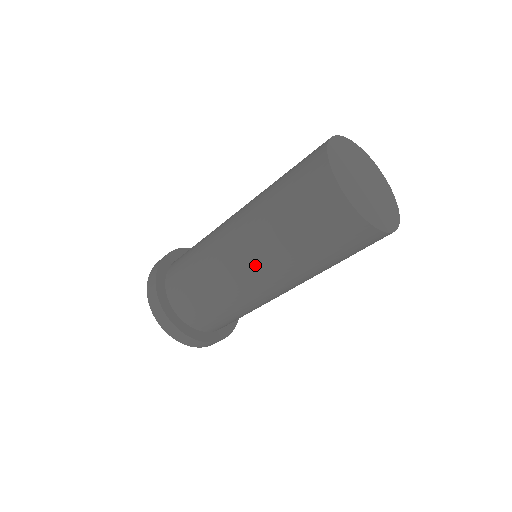
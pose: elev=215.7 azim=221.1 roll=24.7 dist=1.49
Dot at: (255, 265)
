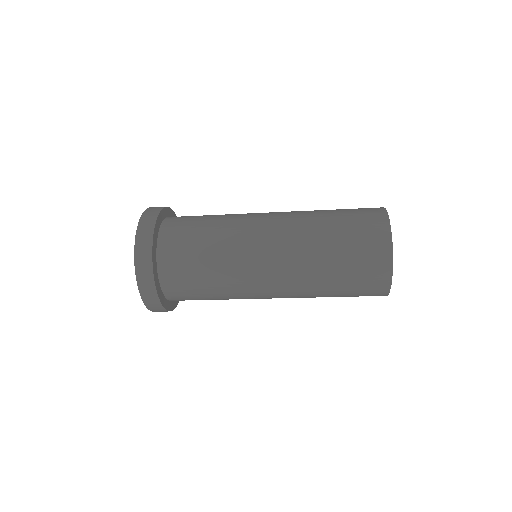
Dot at: (281, 274)
